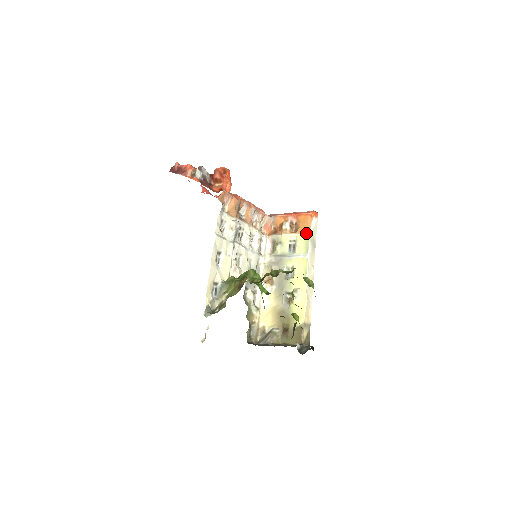
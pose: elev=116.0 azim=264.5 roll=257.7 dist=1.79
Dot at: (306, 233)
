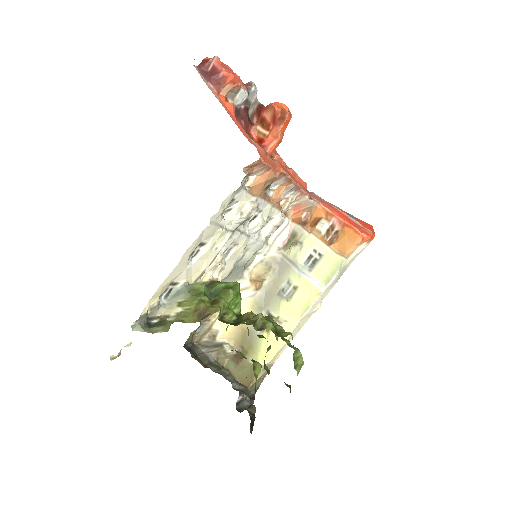
Dot at: (341, 257)
